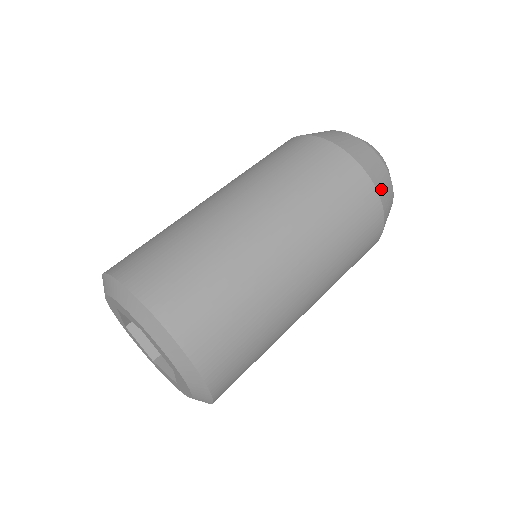
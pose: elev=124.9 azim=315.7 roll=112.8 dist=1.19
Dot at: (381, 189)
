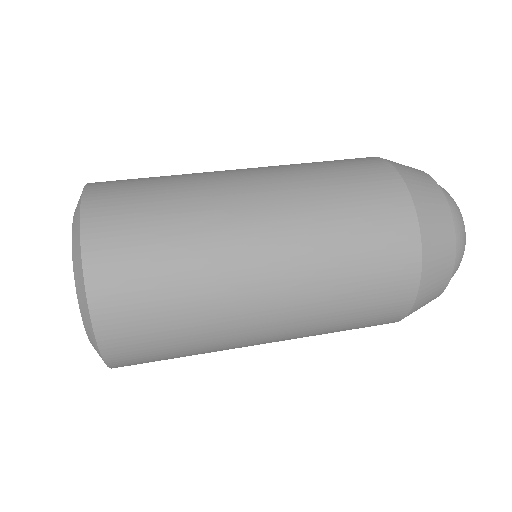
Dot at: (420, 303)
